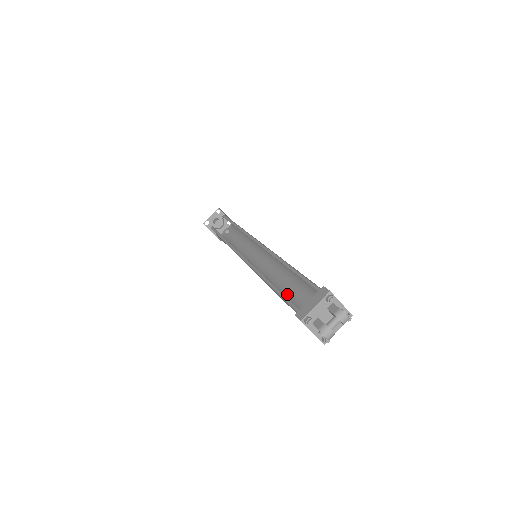
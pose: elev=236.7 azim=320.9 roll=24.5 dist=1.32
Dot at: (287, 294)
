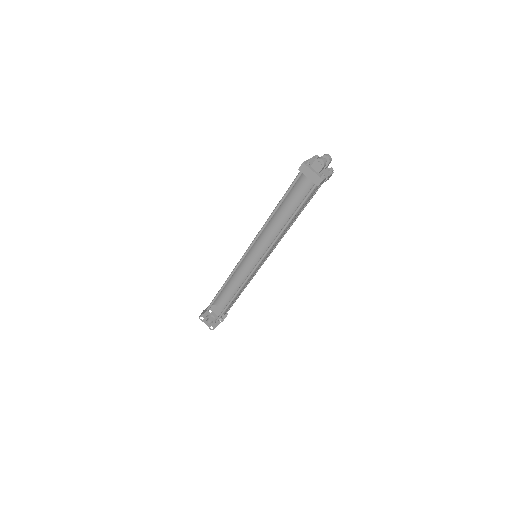
Dot at: (288, 224)
